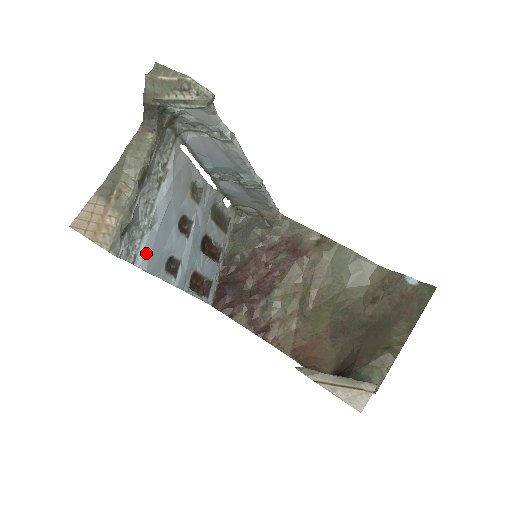
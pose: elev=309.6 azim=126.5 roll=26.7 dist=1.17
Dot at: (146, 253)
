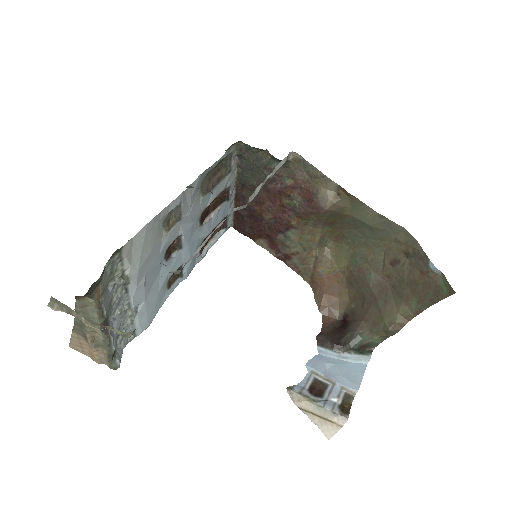
Dot at: (142, 322)
